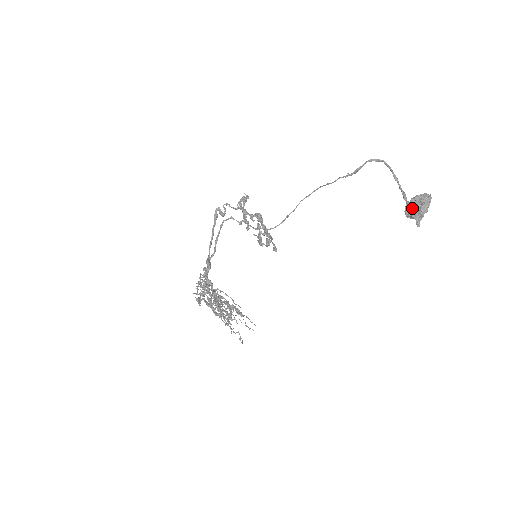
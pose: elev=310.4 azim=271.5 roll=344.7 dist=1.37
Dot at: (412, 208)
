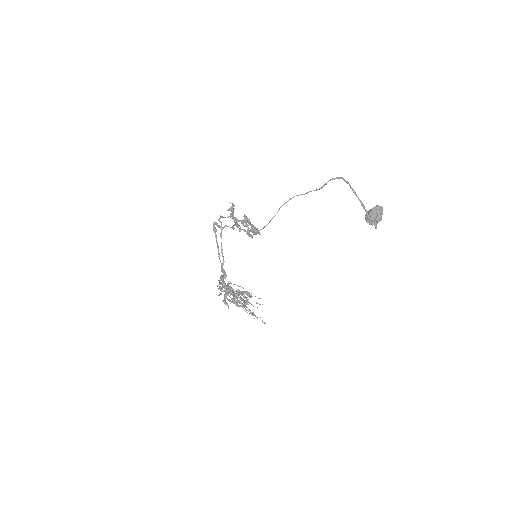
Dot at: (371, 219)
